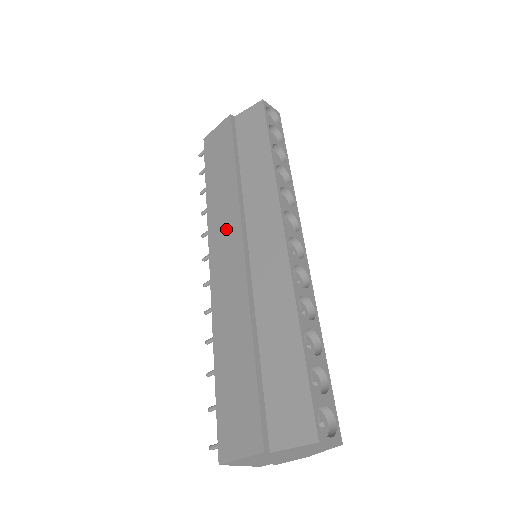
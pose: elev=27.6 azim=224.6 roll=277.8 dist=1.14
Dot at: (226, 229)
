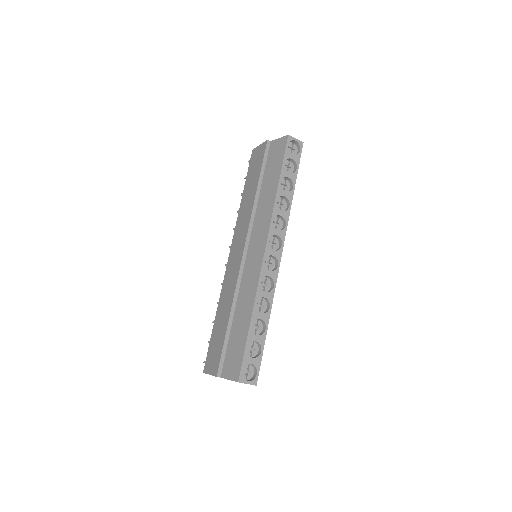
Dot at: (241, 234)
